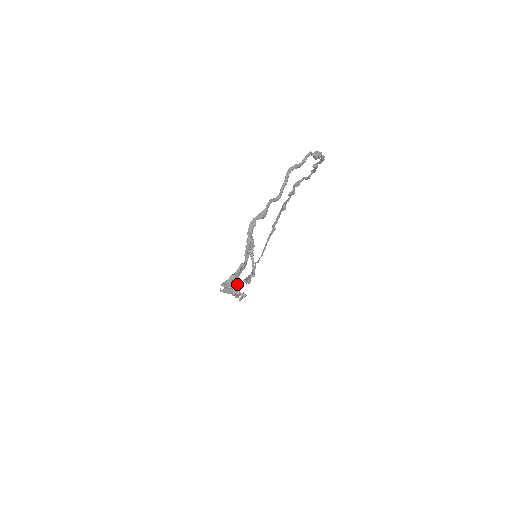
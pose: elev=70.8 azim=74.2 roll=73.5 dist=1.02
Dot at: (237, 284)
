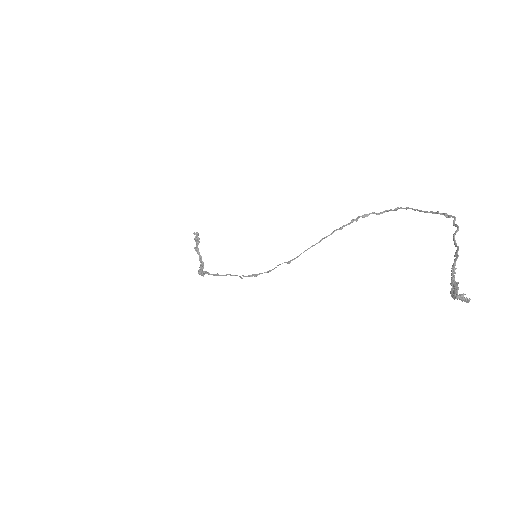
Dot at: (452, 294)
